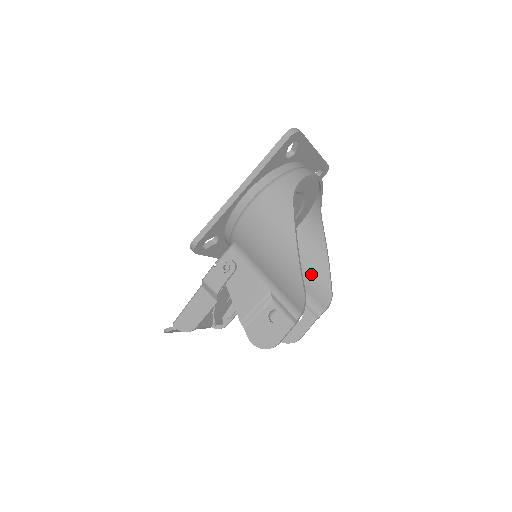
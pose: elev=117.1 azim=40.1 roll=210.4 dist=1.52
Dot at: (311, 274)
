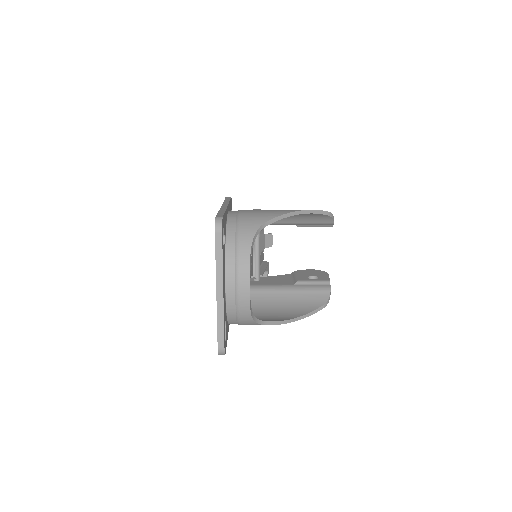
Dot at: (298, 216)
